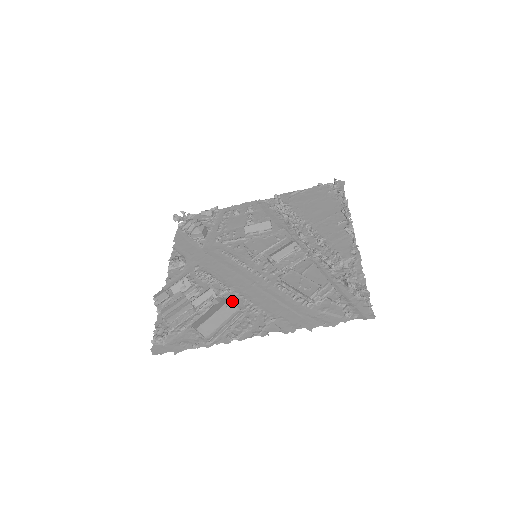
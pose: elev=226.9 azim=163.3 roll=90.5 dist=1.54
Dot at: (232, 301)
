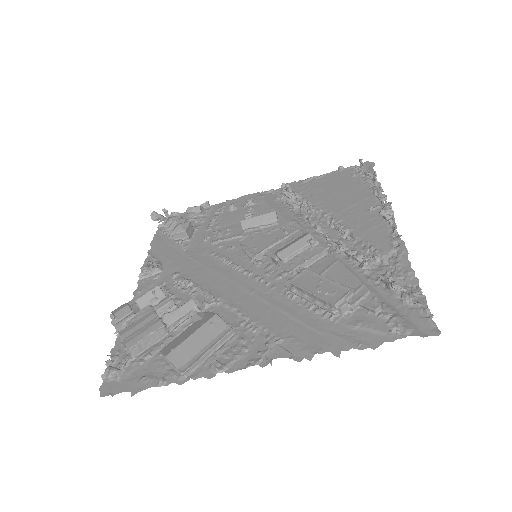
Dot at: (220, 316)
